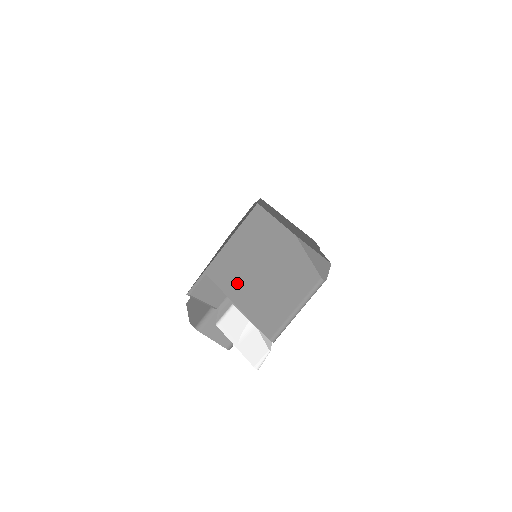
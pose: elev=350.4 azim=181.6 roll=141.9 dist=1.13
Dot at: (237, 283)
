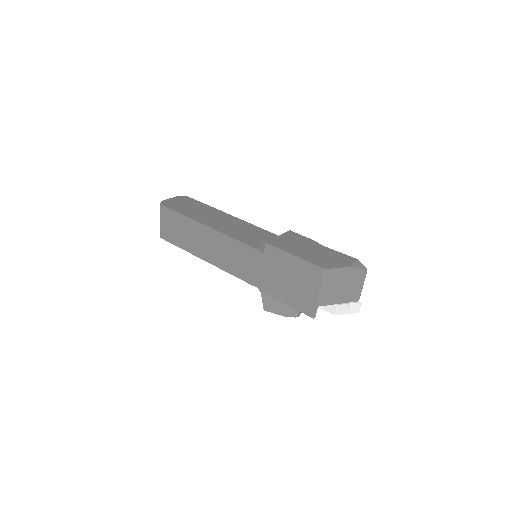
Dot at: (334, 298)
